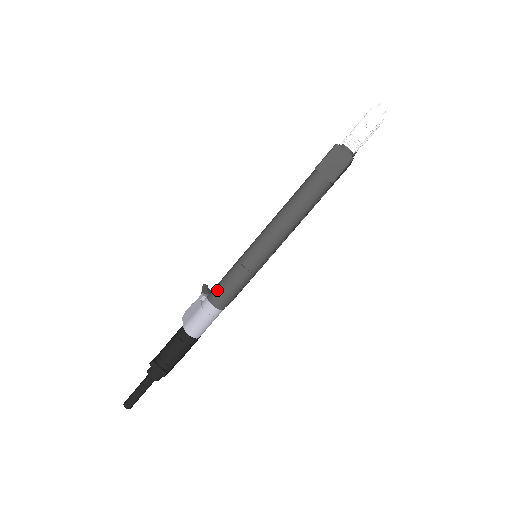
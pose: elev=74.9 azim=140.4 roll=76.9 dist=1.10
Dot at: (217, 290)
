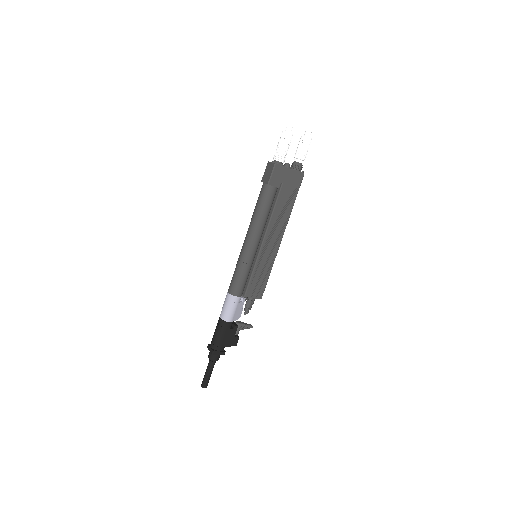
Dot at: (231, 282)
